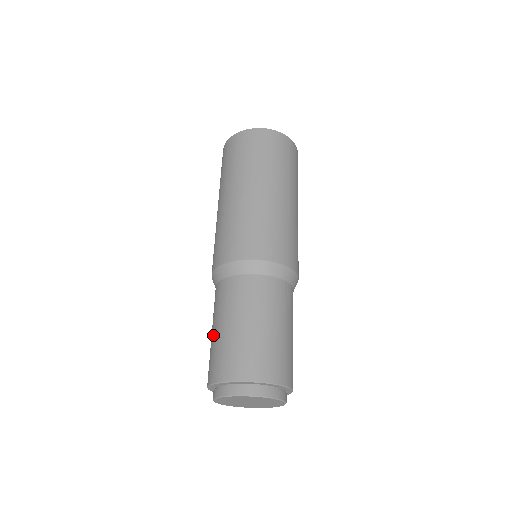
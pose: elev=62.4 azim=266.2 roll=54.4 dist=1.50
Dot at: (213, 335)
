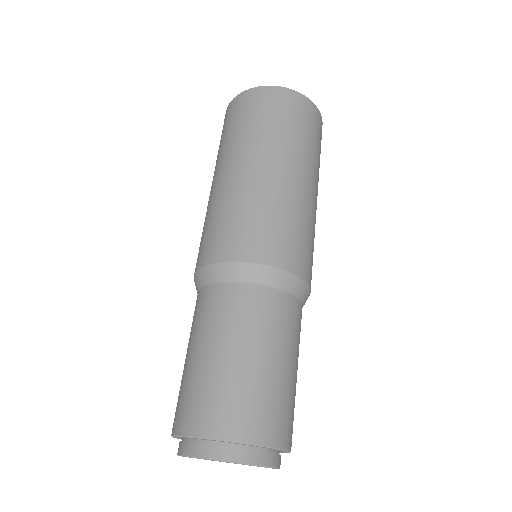
Dot at: (186, 363)
